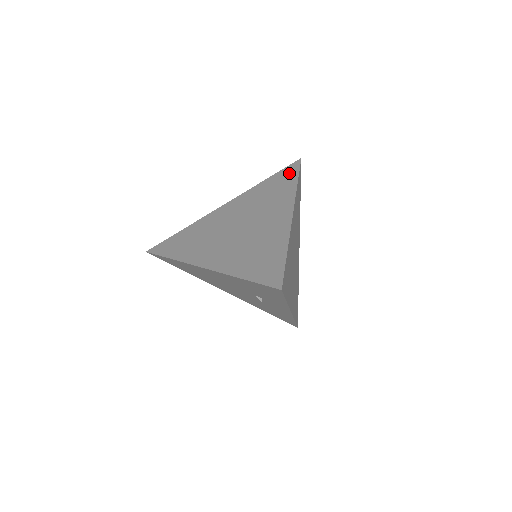
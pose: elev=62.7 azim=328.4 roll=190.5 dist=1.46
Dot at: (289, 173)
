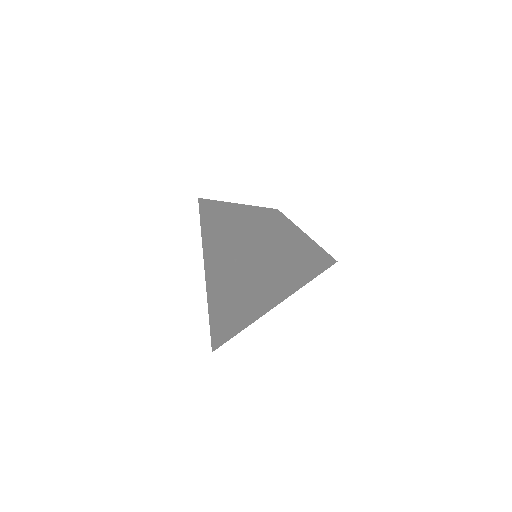
Dot at: occluded
